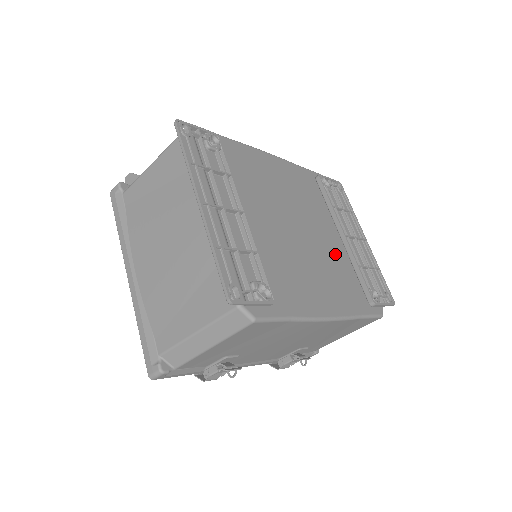
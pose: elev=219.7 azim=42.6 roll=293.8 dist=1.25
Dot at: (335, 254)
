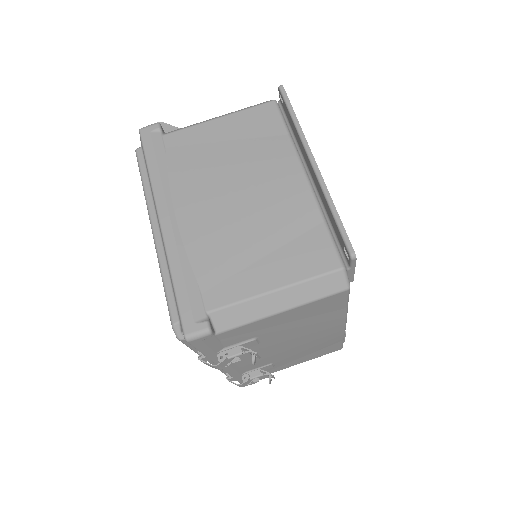
Dot at: occluded
